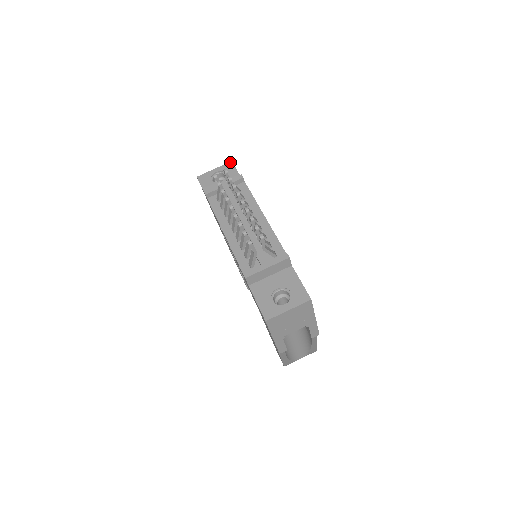
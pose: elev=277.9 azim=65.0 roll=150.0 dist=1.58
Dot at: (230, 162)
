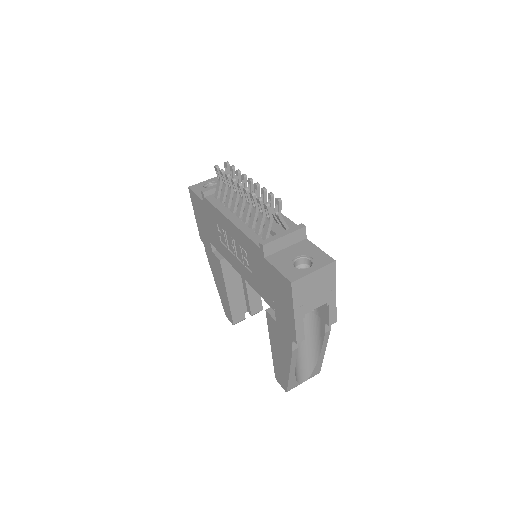
Dot at: occluded
